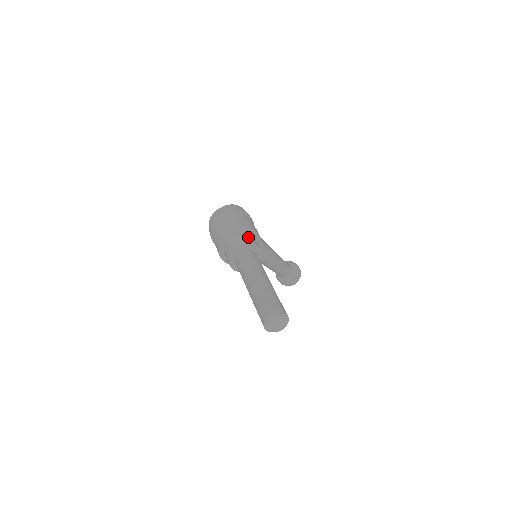
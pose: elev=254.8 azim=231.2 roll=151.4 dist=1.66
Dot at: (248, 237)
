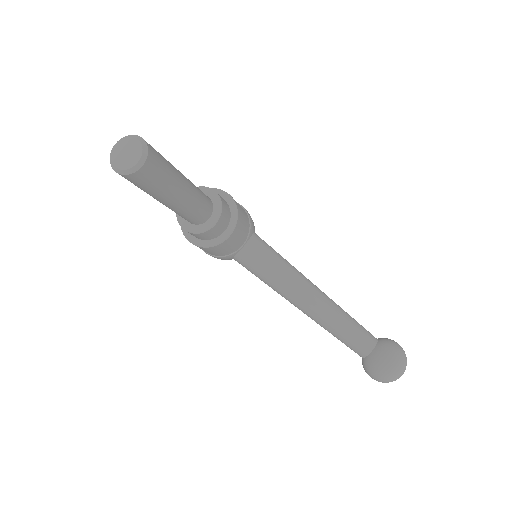
Dot at: occluded
